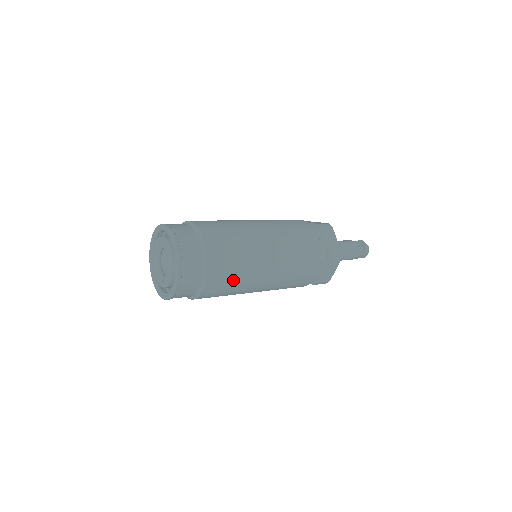
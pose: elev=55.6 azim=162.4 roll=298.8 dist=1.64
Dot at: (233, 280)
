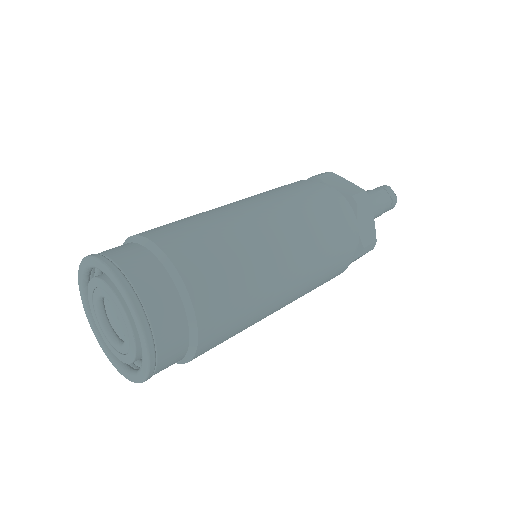
Dot at: (233, 335)
